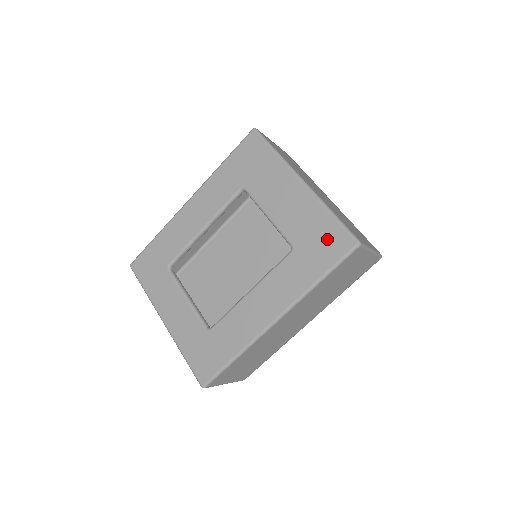
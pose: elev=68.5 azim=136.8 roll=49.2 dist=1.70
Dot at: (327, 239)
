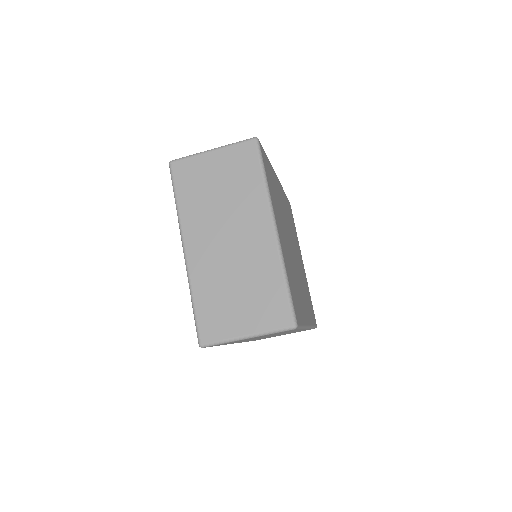
Dot at: occluded
